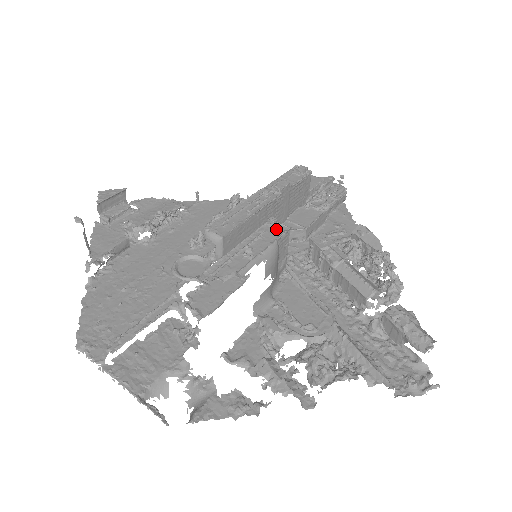
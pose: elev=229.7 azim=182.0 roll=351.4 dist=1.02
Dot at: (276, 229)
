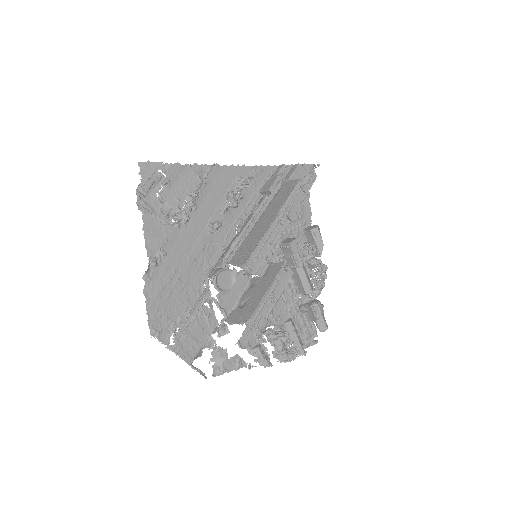
Dot at: (287, 273)
